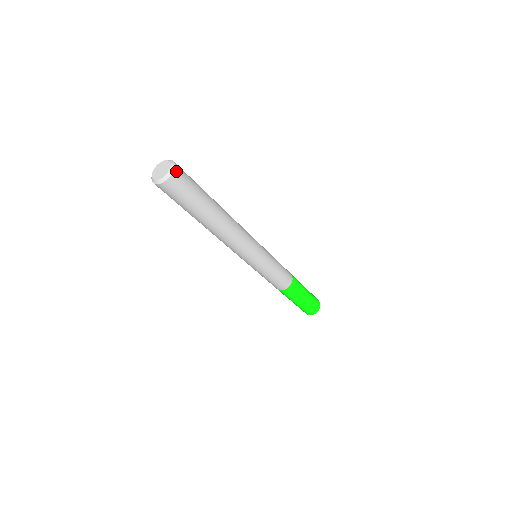
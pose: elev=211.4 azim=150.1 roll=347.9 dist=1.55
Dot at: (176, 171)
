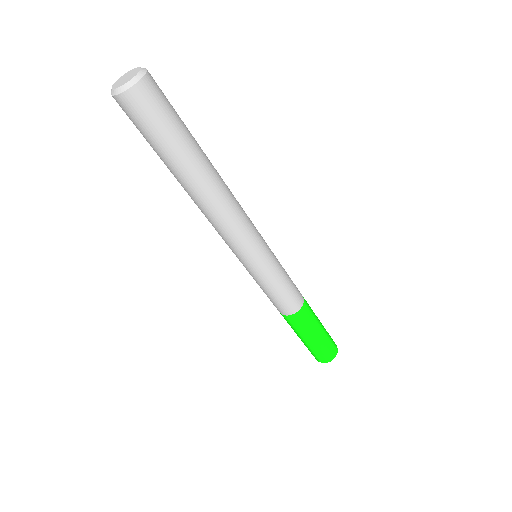
Dot at: (149, 74)
